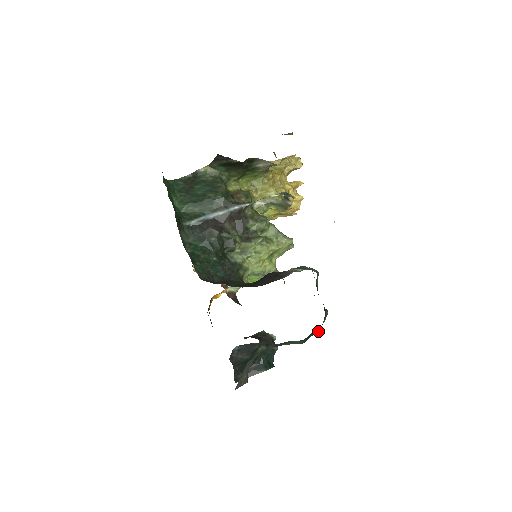
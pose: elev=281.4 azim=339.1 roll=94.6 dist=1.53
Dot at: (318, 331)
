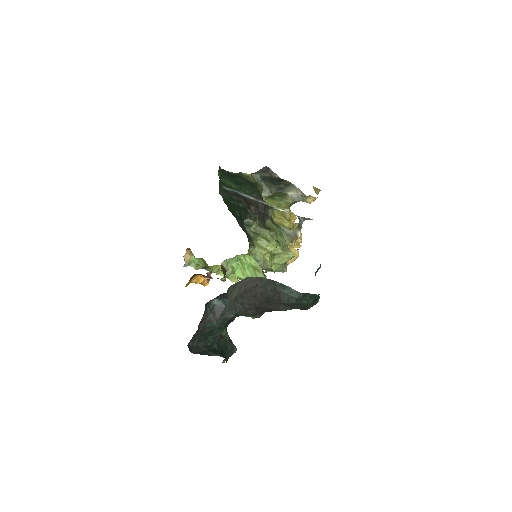
Dot at: (311, 301)
